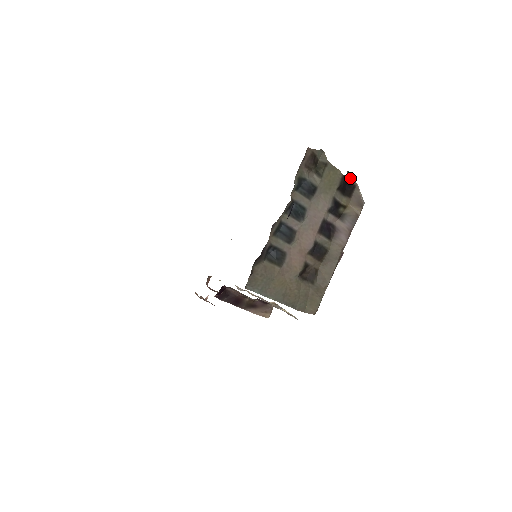
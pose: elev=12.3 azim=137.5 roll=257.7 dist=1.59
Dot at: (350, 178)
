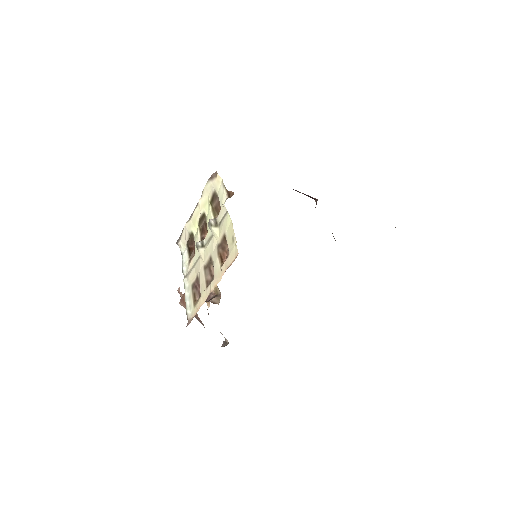
Dot at: occluded
